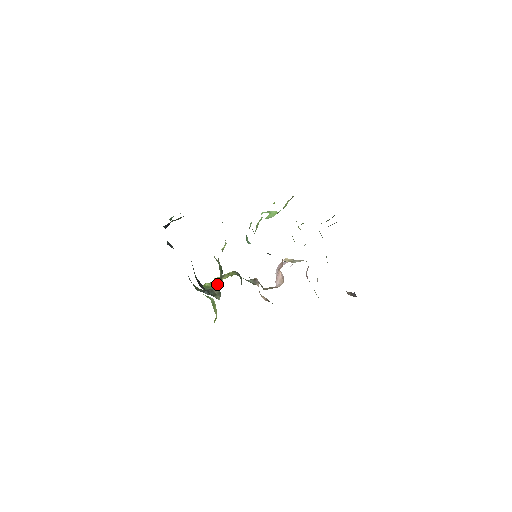
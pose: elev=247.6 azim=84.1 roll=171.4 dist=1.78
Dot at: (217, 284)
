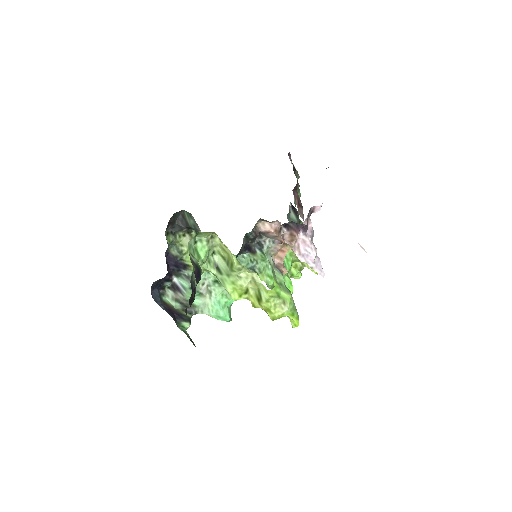
Dot at: occluded
